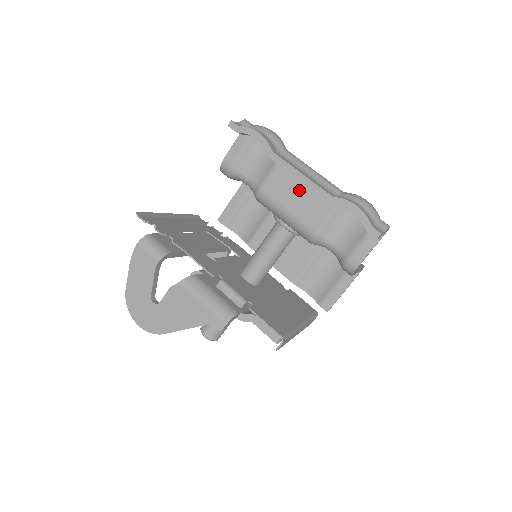
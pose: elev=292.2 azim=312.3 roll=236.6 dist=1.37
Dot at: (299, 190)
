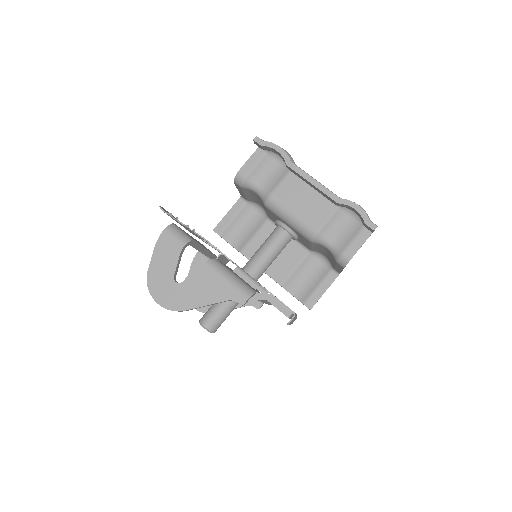
Dot at: (304, 197)
